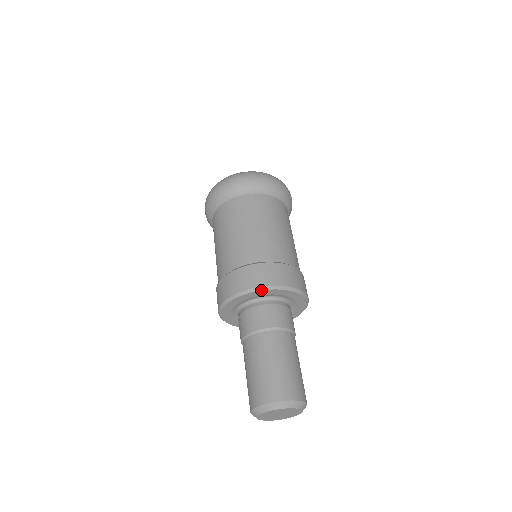
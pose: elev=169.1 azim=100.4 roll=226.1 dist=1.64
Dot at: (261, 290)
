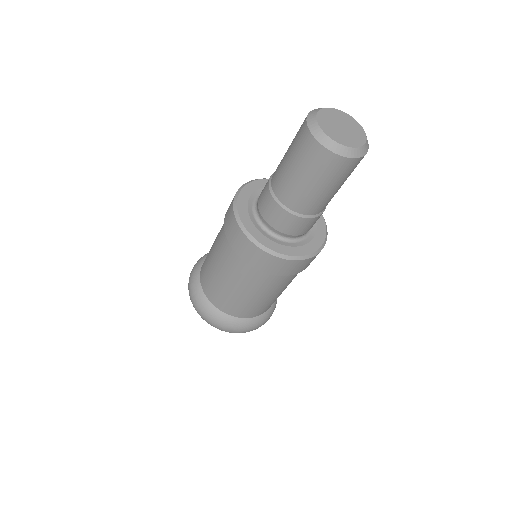
Dot at: occluded
